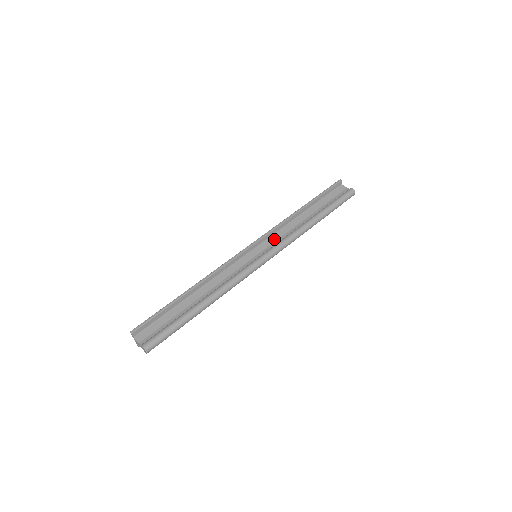
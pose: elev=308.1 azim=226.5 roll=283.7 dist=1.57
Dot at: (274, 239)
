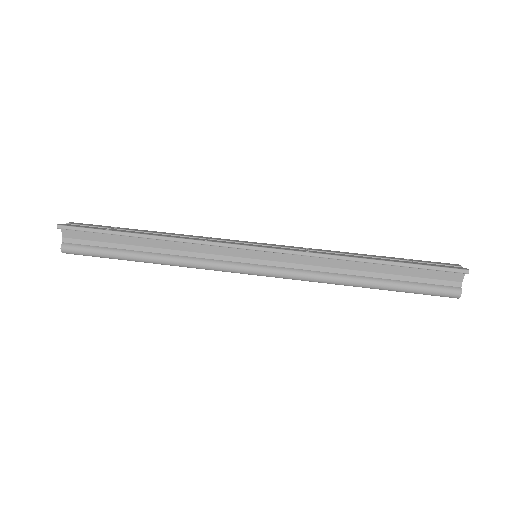
Dot at: (294, 260)
